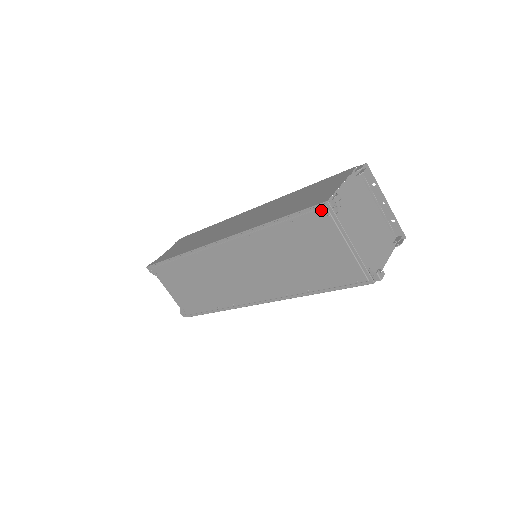
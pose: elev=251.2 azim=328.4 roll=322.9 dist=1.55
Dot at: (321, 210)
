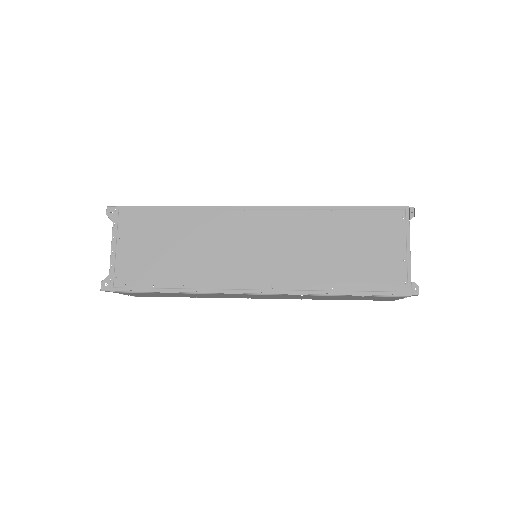
Dot at: (399, 211)
